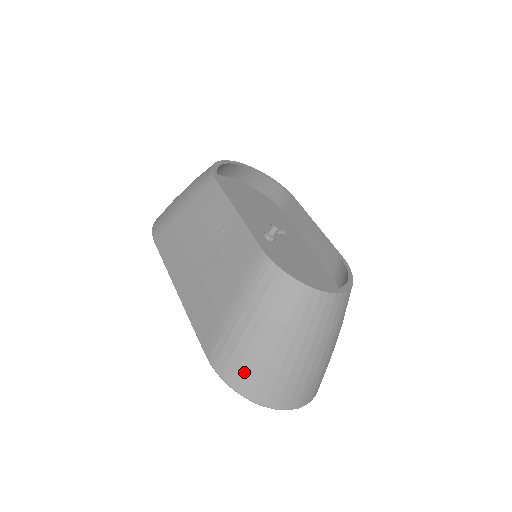
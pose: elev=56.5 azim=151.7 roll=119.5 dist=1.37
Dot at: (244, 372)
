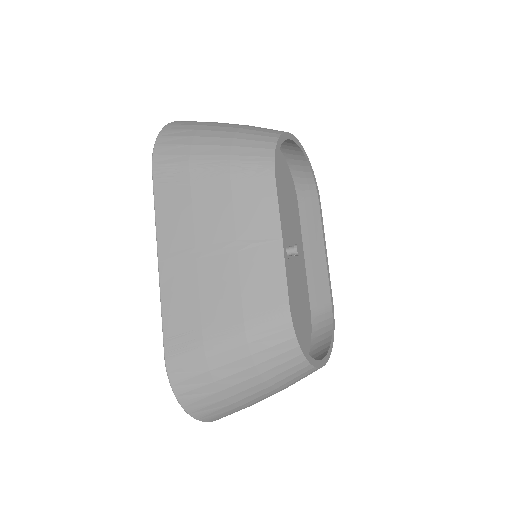
Dot at: (198, 393)
